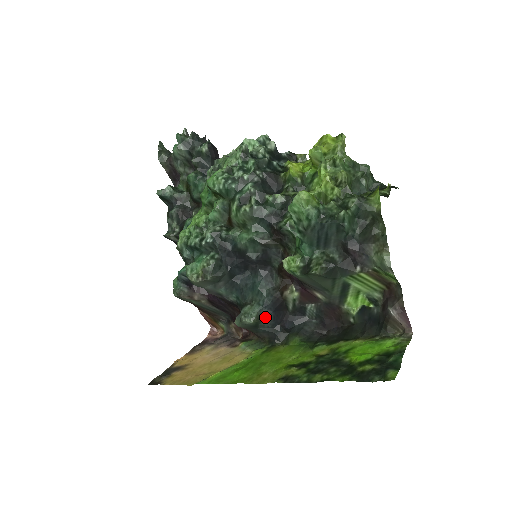
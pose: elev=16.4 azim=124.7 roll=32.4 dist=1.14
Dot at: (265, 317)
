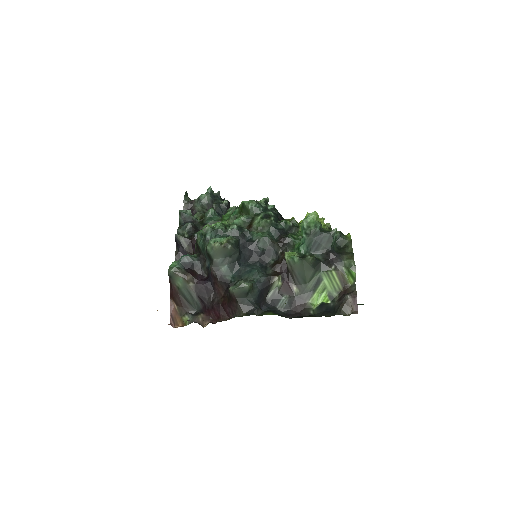
Dot at: (255, 291)
